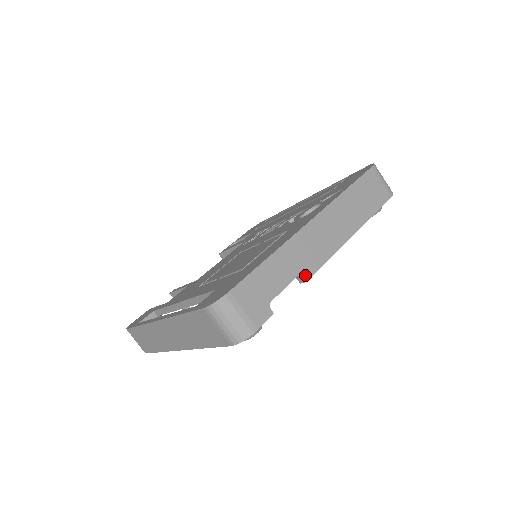
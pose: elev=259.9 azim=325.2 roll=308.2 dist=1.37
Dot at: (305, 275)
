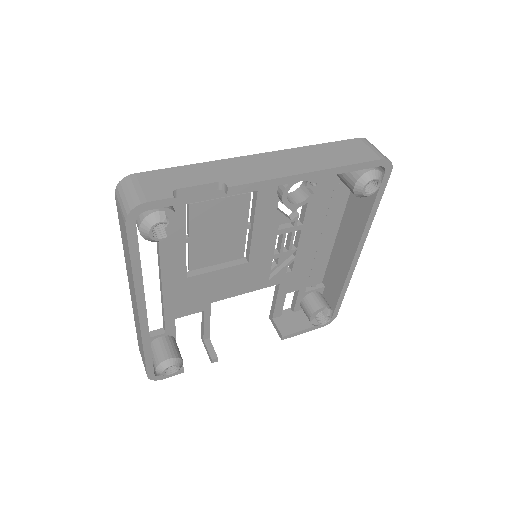
Dot at: (230, 183)
